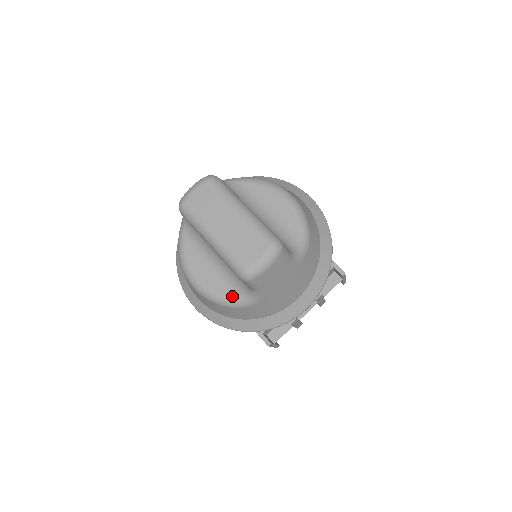
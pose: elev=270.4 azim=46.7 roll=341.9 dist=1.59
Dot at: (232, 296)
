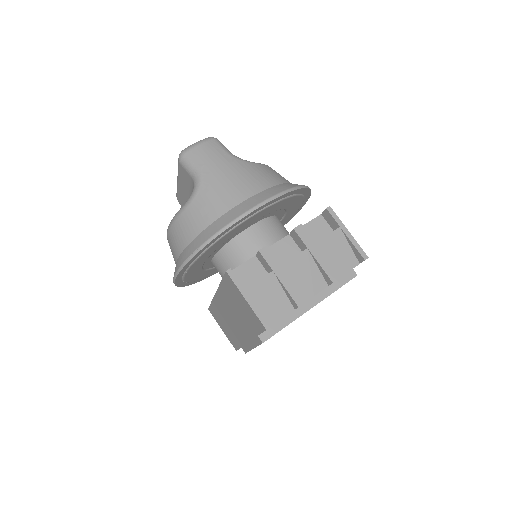
Dot at: occluded
